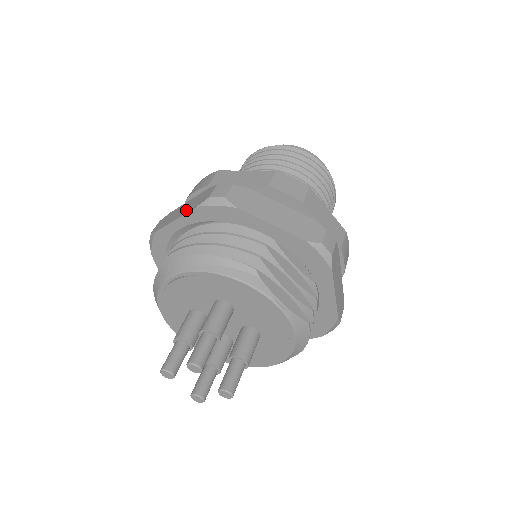
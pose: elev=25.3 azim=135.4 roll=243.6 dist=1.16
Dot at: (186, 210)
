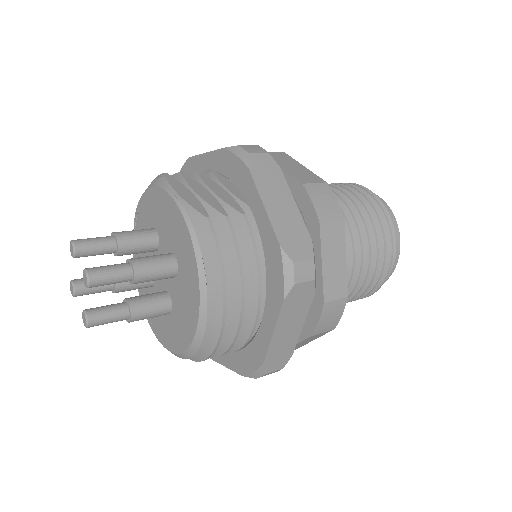
Dot at: occluded
